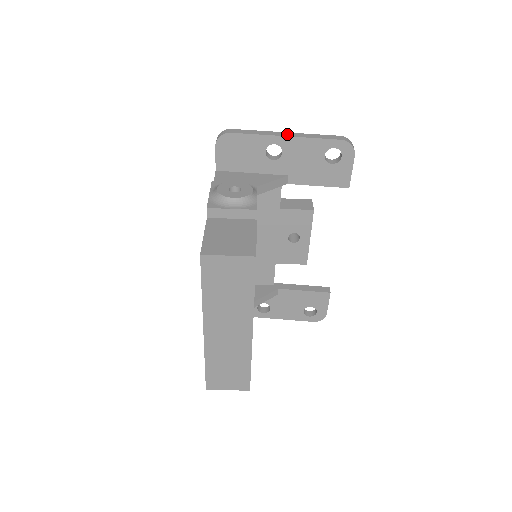
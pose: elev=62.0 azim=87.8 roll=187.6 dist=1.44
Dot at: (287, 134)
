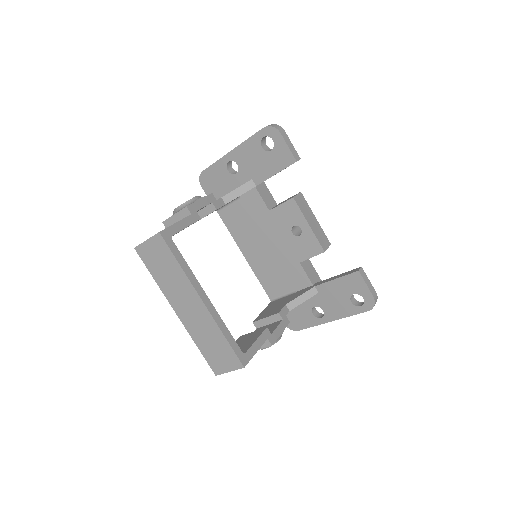
Dot at: (234, 149)
